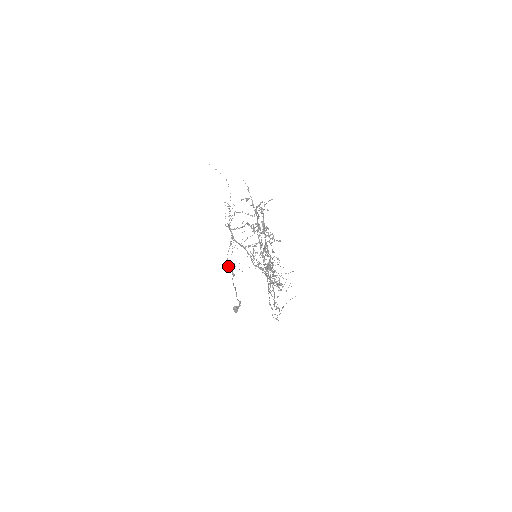
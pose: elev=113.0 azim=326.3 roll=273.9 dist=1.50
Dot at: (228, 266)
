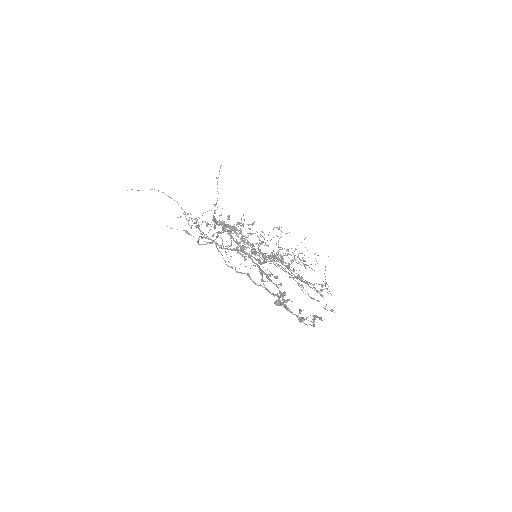
Dot at: occluded
